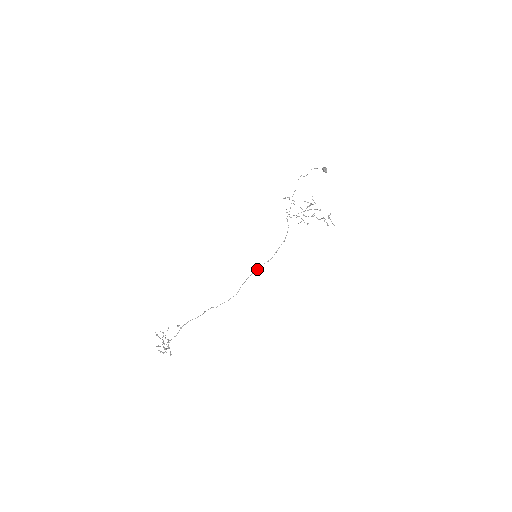
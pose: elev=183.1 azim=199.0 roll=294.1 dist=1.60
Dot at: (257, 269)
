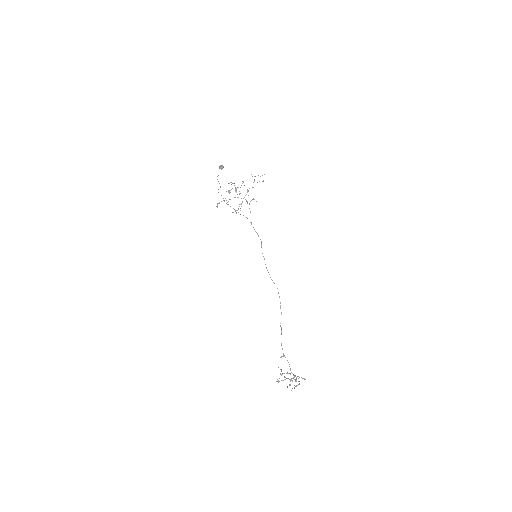
Dot at: (264, 259)
